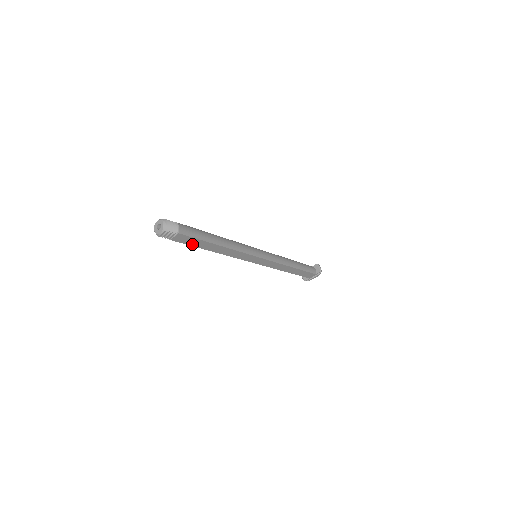
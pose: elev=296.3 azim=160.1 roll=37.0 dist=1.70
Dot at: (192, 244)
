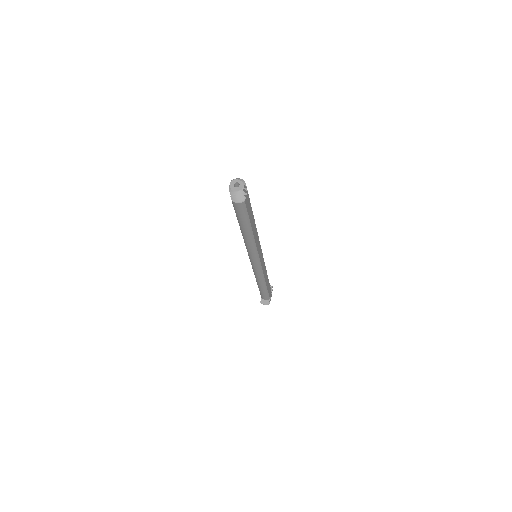
Dot at: (249, 214)
